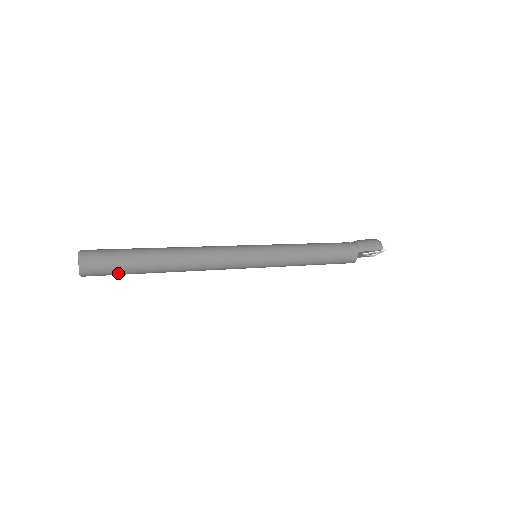
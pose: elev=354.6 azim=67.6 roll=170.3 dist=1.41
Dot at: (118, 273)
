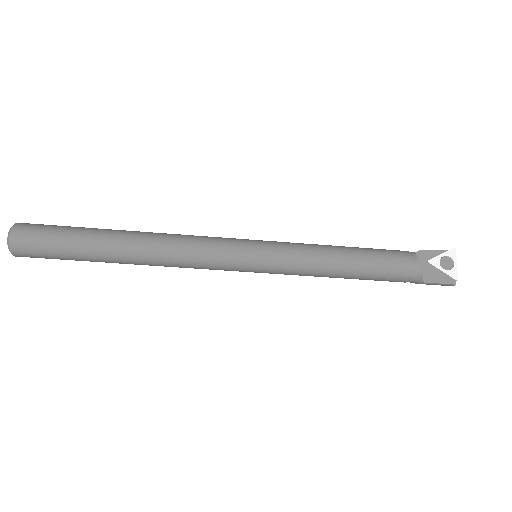
Dot at: (58, 234)
